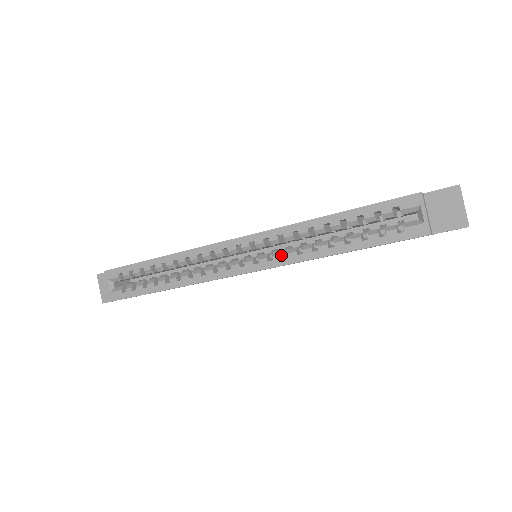
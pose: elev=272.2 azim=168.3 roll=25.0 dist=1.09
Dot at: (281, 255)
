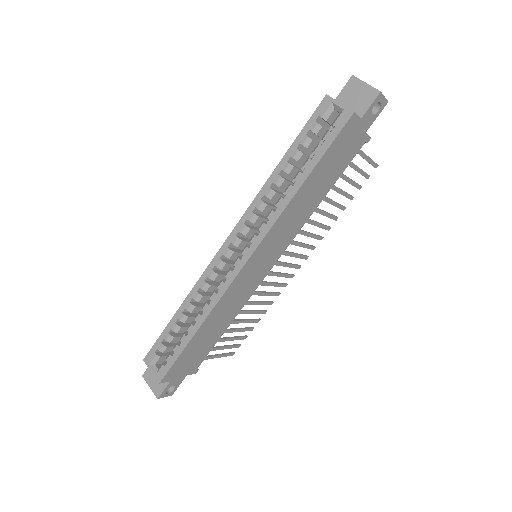
Dot at: (264, 223)
